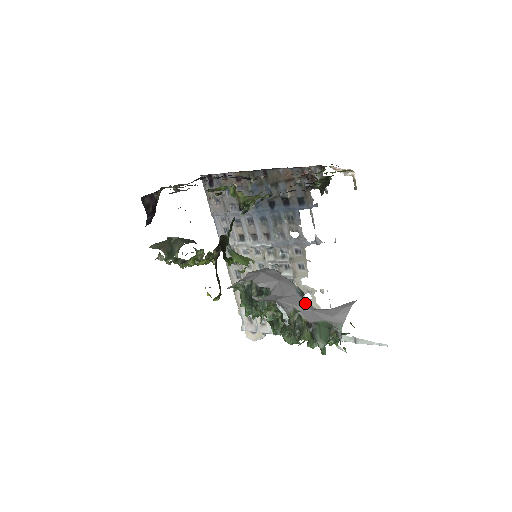
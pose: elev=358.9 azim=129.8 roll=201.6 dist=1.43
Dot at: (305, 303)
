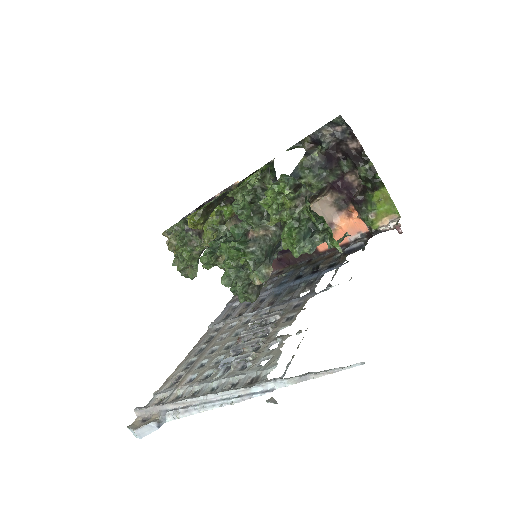
Dot at: occluded
